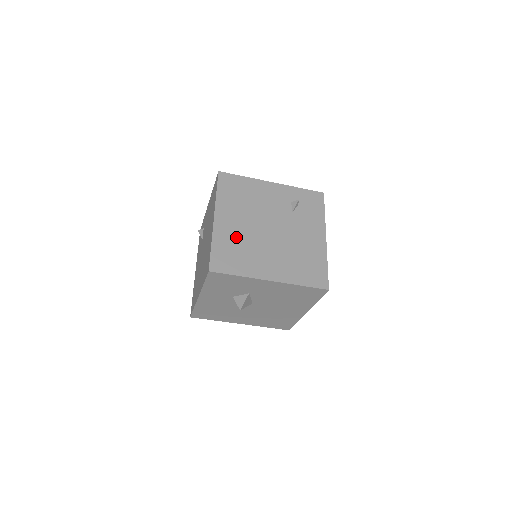
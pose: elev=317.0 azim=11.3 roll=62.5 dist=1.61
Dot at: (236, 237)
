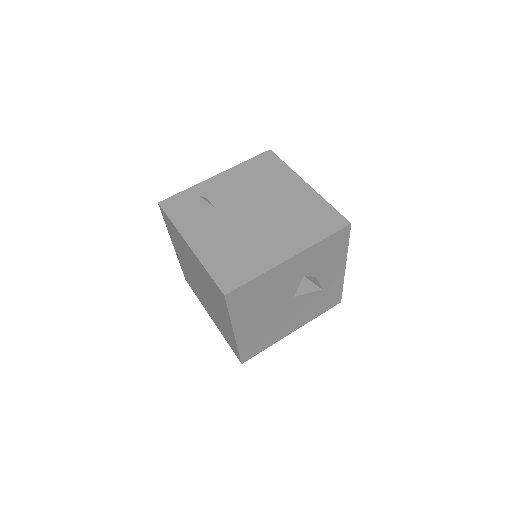
Dot at: occluded
